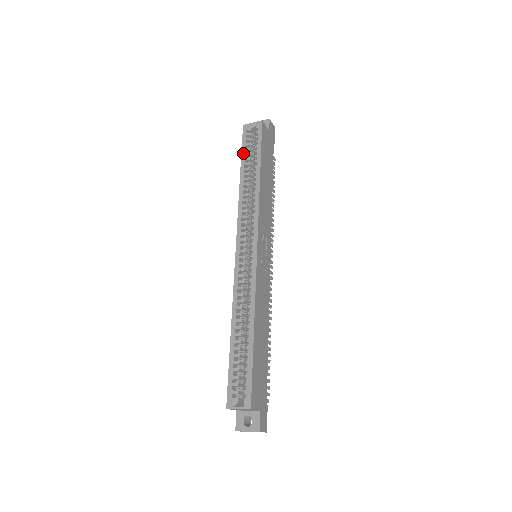
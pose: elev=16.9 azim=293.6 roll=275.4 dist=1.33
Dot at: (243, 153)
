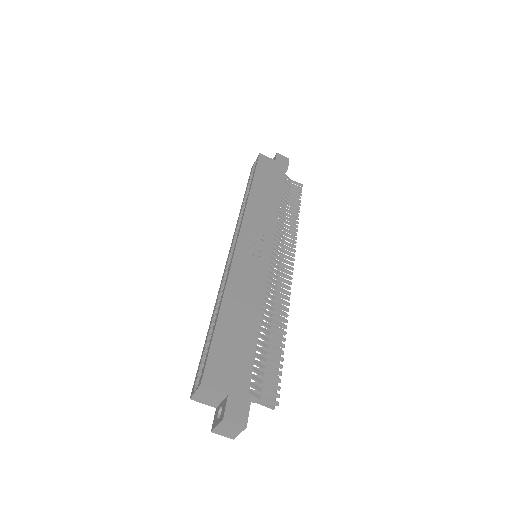
Dot at: (247, 185)
